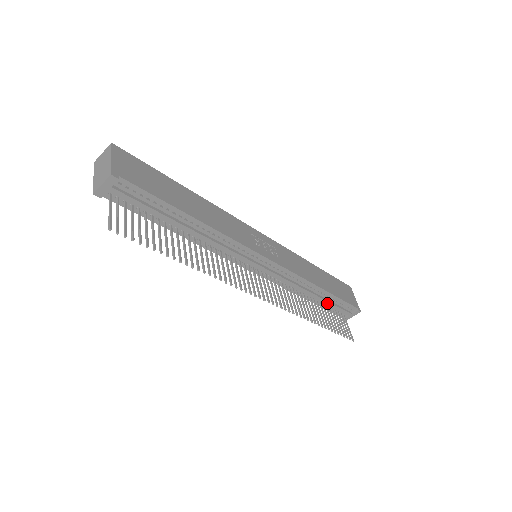
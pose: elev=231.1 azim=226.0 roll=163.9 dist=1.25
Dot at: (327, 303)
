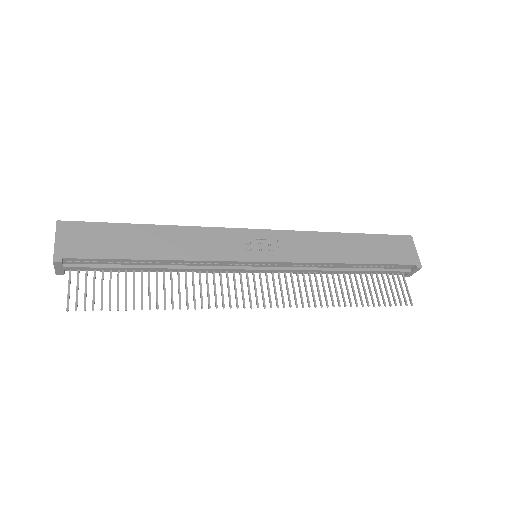
Dot at: (368, 272)
